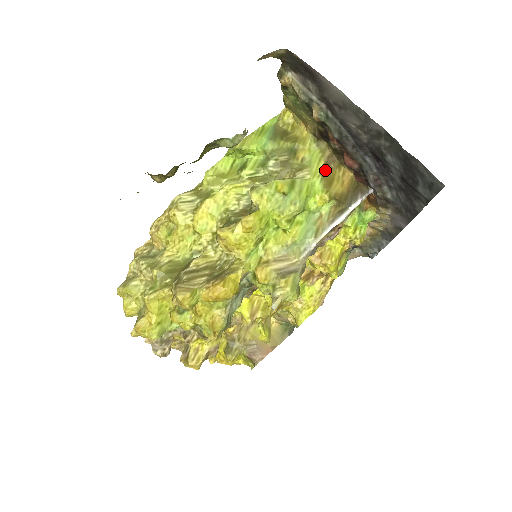
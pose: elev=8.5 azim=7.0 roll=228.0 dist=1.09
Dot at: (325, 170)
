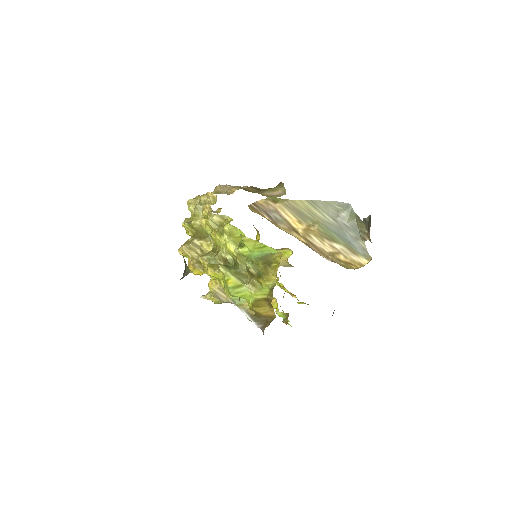
Dot at: (262, 300)
